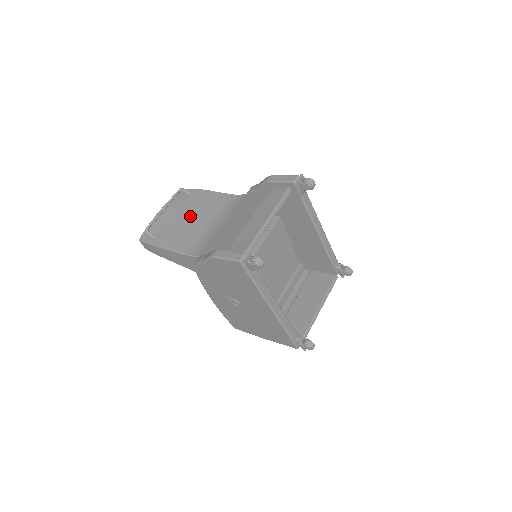
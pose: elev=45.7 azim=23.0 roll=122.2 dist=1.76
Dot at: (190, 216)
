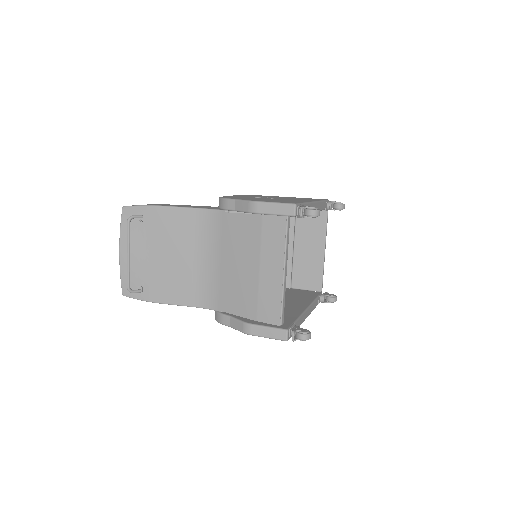
Dot at: (166, 253)
